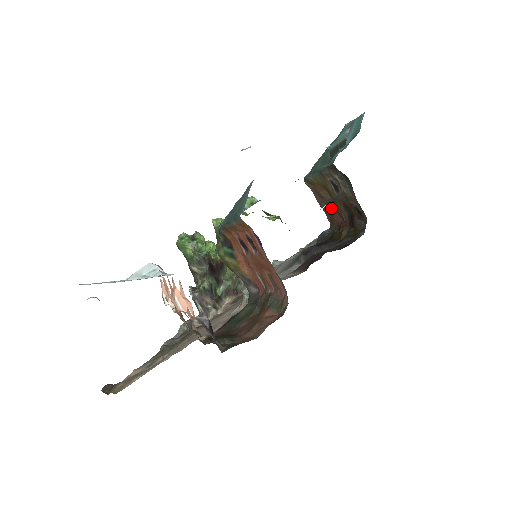
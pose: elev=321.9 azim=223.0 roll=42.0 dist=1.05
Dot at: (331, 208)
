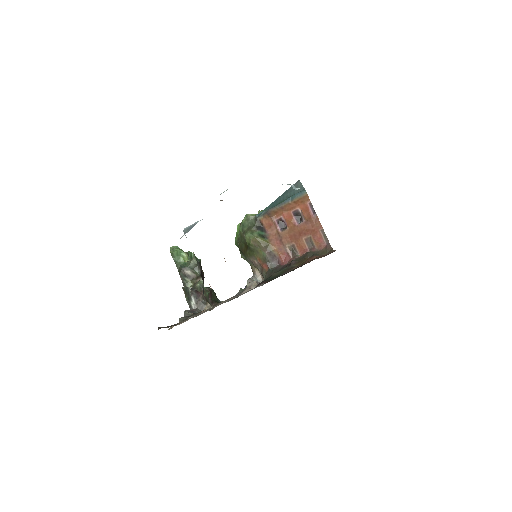
Dot at: occluded
